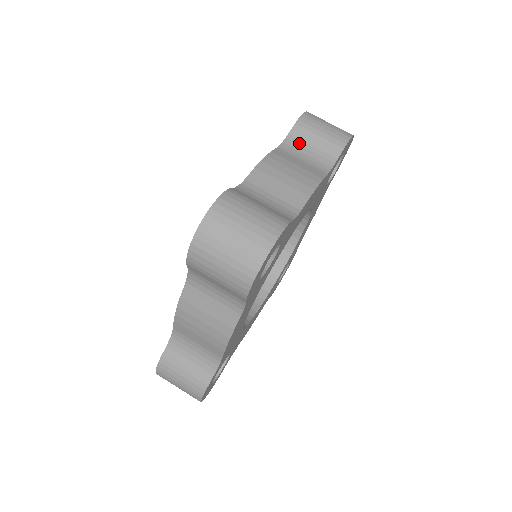
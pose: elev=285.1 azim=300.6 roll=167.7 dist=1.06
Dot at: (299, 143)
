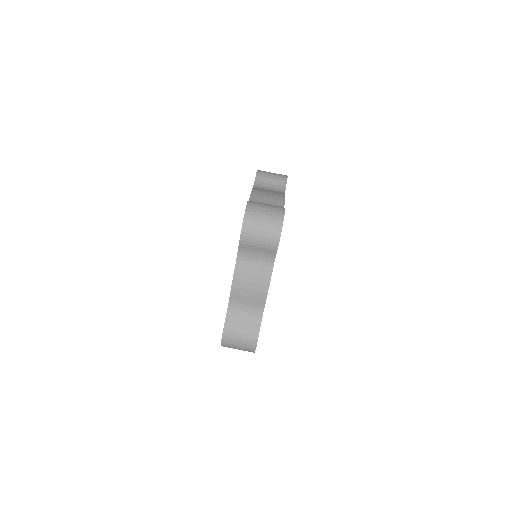
Dot at: (262, 184)
